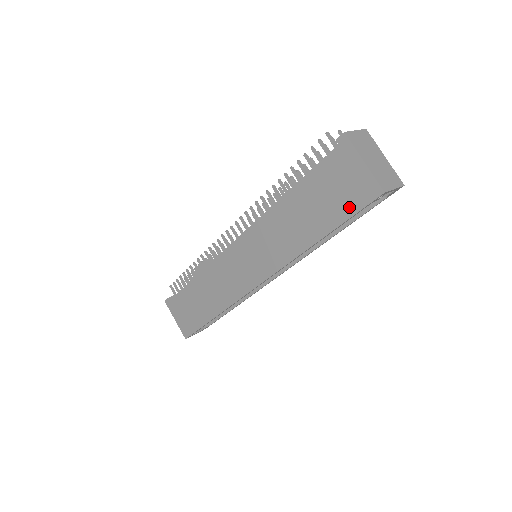
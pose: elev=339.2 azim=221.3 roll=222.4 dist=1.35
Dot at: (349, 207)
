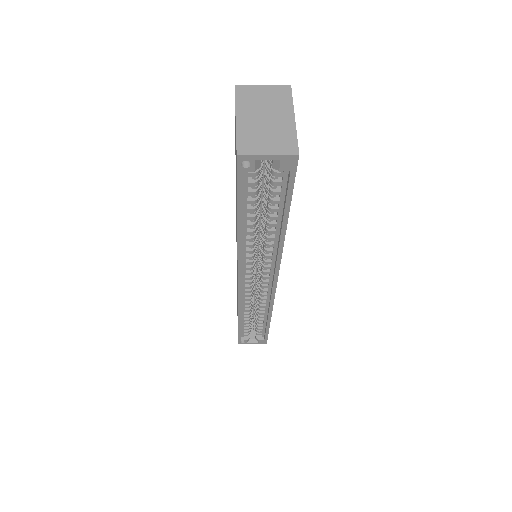
Dot at: occluded
